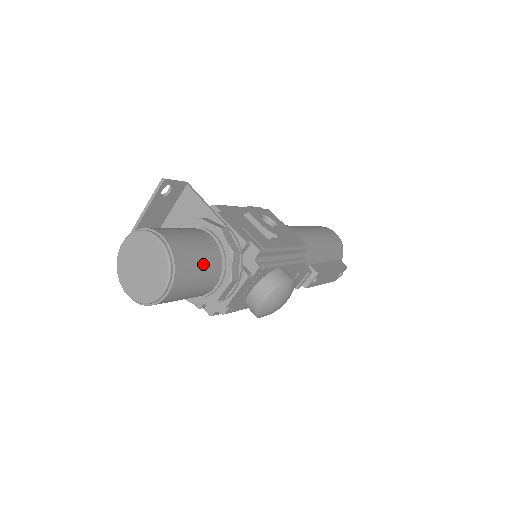
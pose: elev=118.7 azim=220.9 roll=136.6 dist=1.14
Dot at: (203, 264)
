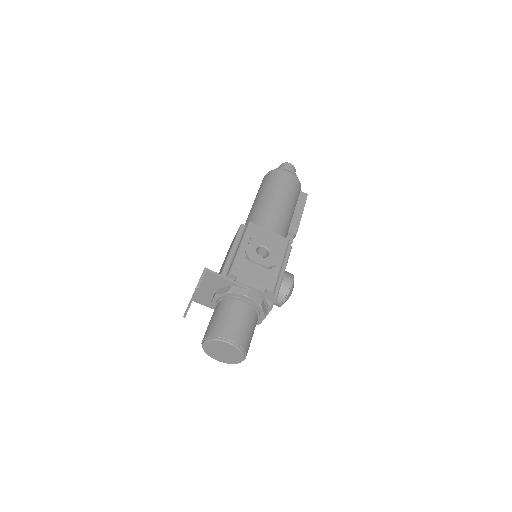
Dot at: (251, 328)
